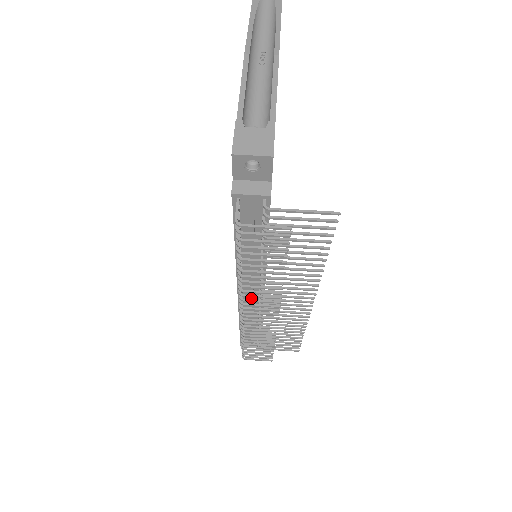
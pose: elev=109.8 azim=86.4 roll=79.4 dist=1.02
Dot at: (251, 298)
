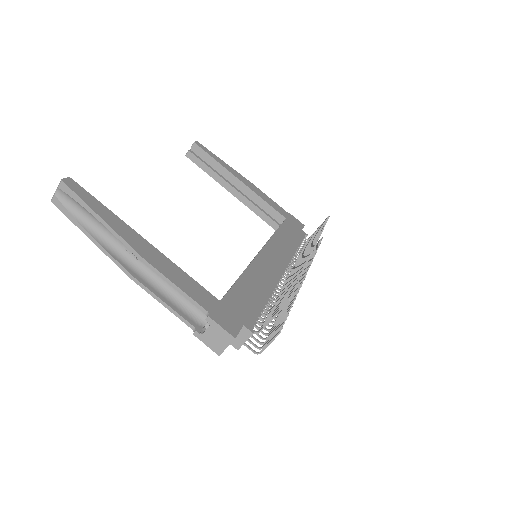
Dot at: occluded
